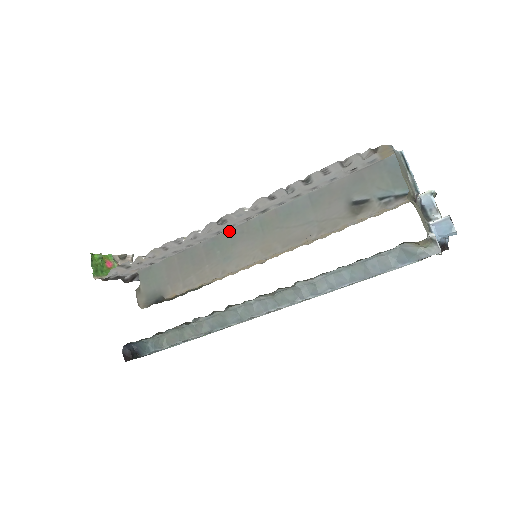
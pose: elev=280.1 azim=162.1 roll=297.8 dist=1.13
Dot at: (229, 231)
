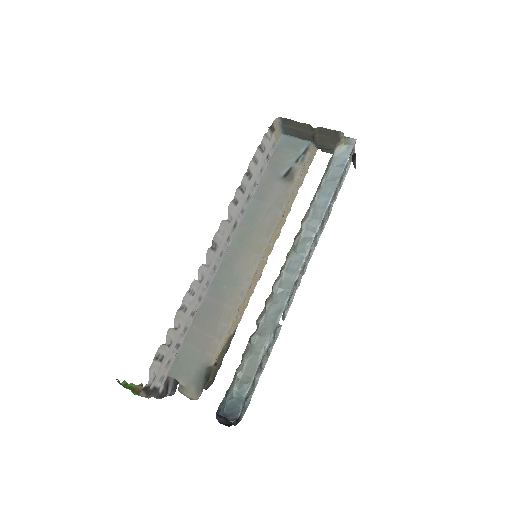
Dot at: (220, 267)
